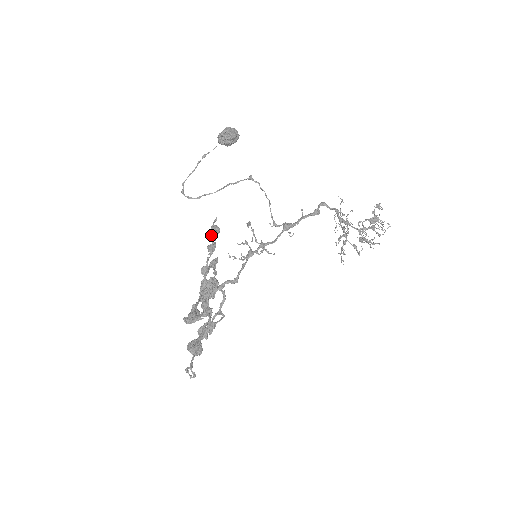
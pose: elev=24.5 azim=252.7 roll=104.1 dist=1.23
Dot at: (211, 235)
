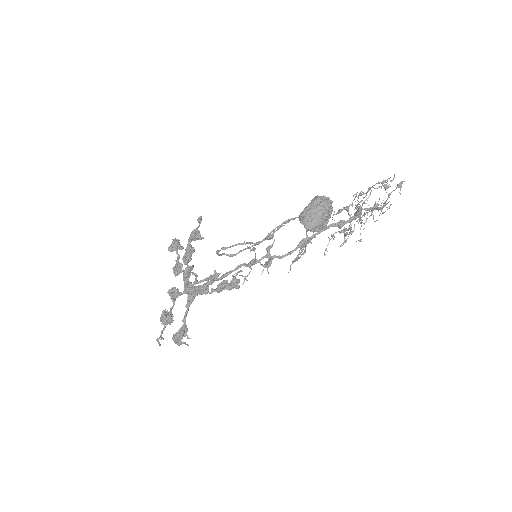
Dot at: (228, 289)
